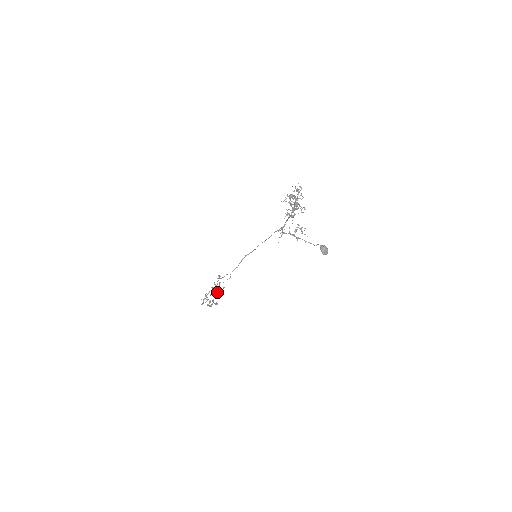
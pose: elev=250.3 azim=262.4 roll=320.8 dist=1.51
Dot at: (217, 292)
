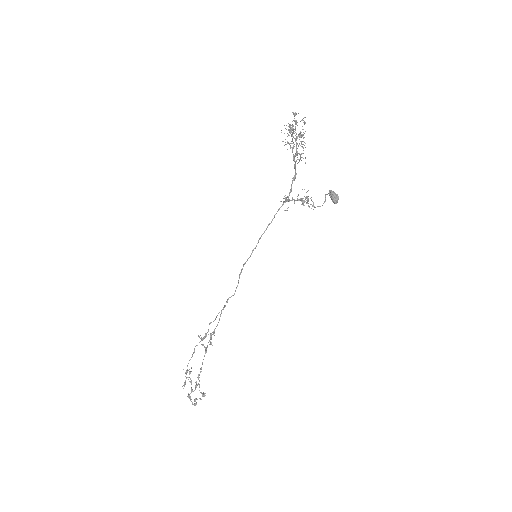
Dot at: occluded
